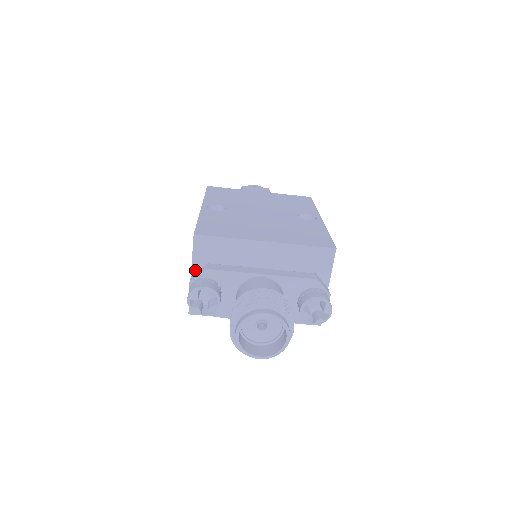
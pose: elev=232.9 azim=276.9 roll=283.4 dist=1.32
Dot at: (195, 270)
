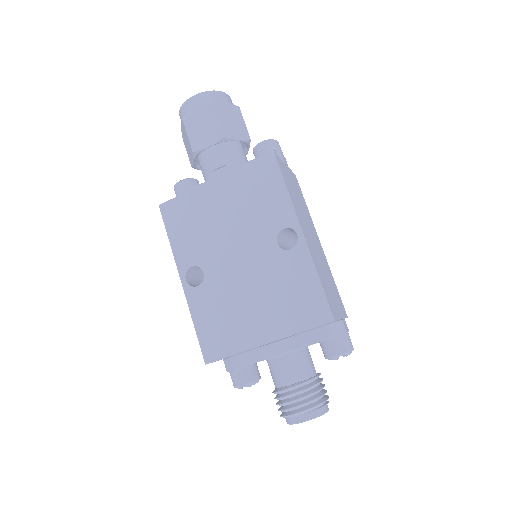
Dot at: (223, 359)
